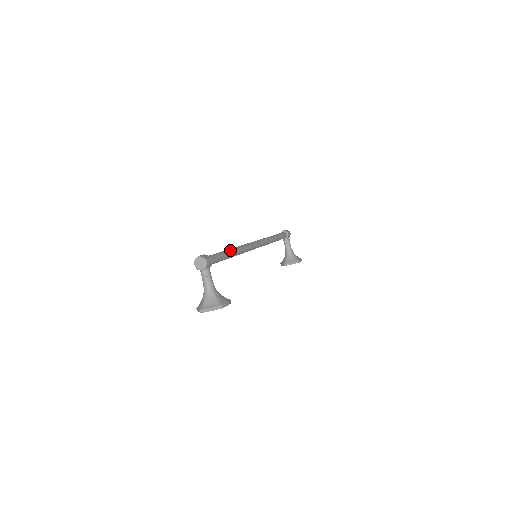
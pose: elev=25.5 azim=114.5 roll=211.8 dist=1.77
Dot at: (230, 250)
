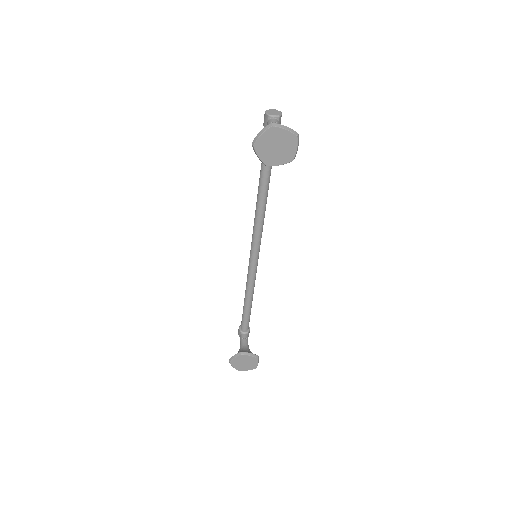
Dot at: occluded
